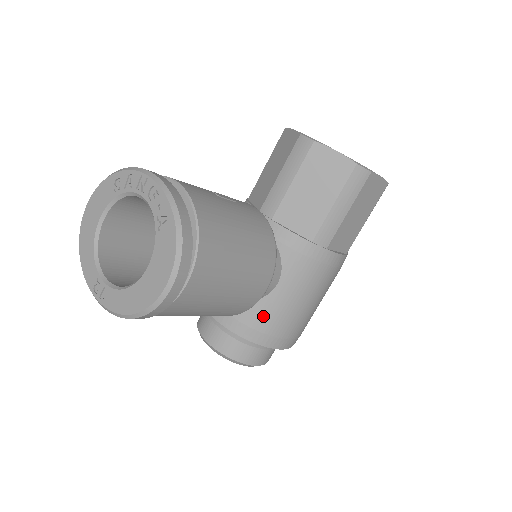
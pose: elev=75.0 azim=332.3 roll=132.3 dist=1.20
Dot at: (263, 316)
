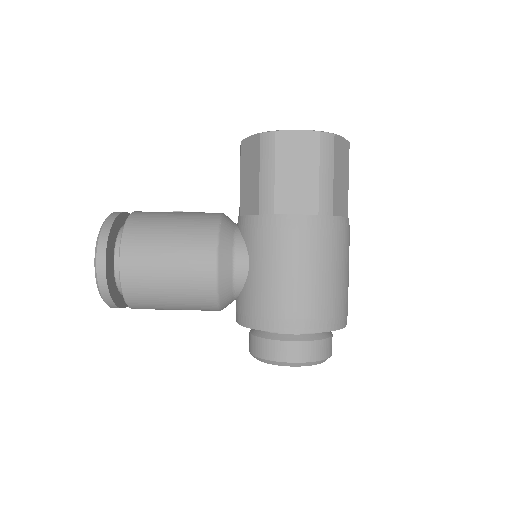
Dot at: (251, 299)
